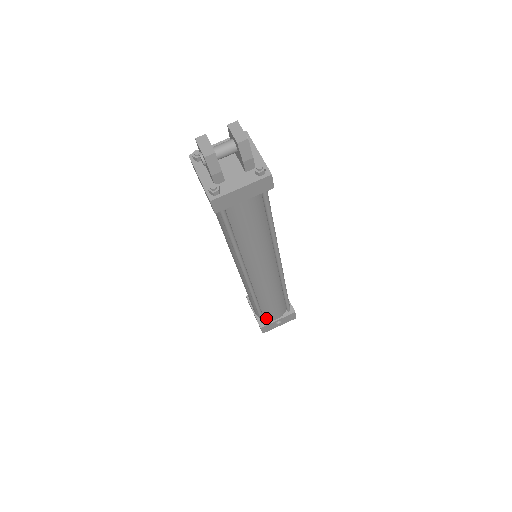
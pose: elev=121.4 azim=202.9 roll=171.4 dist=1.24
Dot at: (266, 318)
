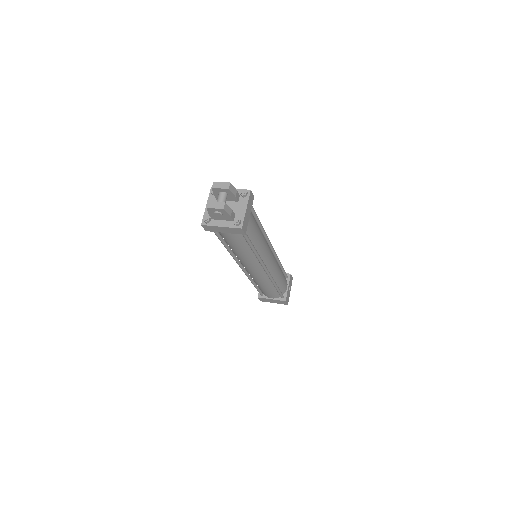
Dot at: (282, 293)
